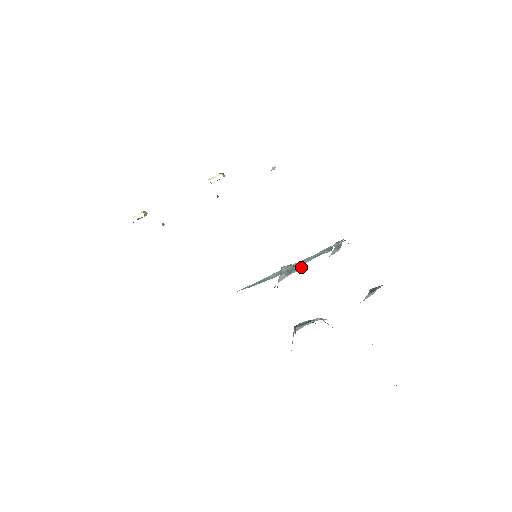
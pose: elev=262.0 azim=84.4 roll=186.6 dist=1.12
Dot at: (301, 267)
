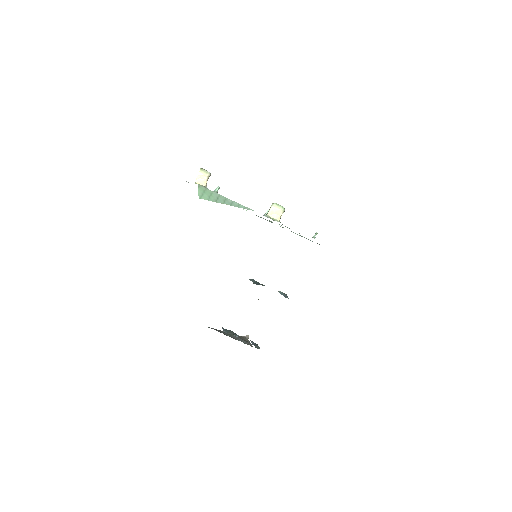
Dot at: occluded
